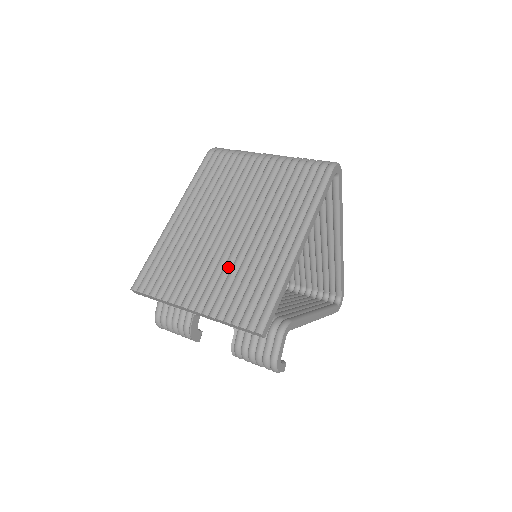
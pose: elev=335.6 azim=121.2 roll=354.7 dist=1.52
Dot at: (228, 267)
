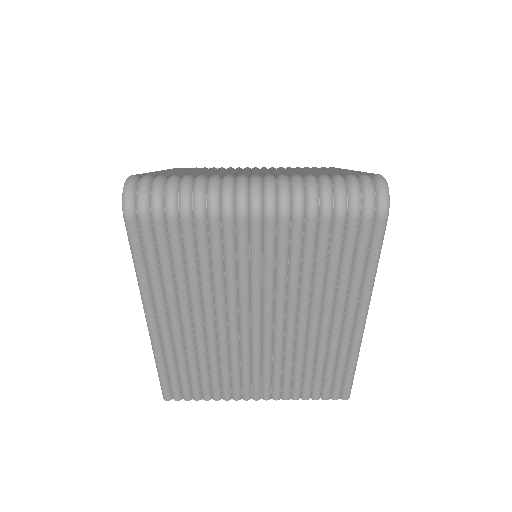
Dot at: (280, 361)
